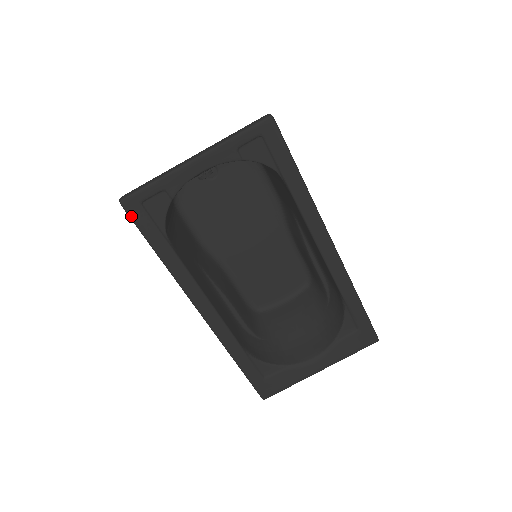
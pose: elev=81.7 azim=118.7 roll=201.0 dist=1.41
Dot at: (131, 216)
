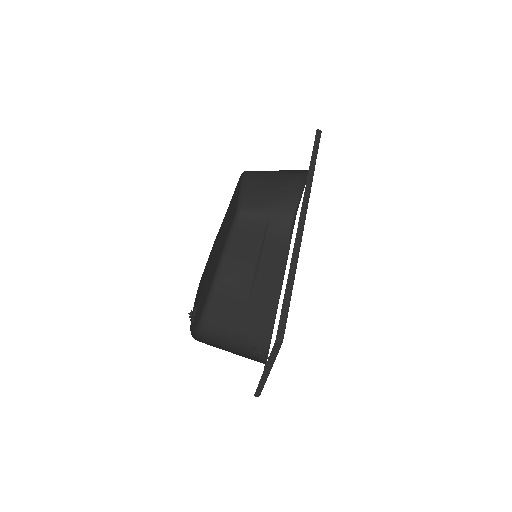
Dot at: occluded
